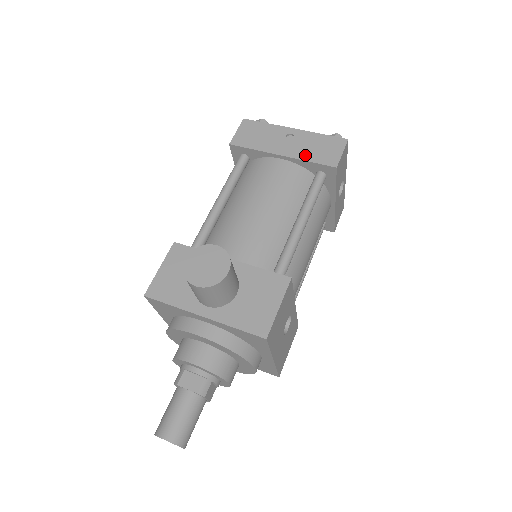
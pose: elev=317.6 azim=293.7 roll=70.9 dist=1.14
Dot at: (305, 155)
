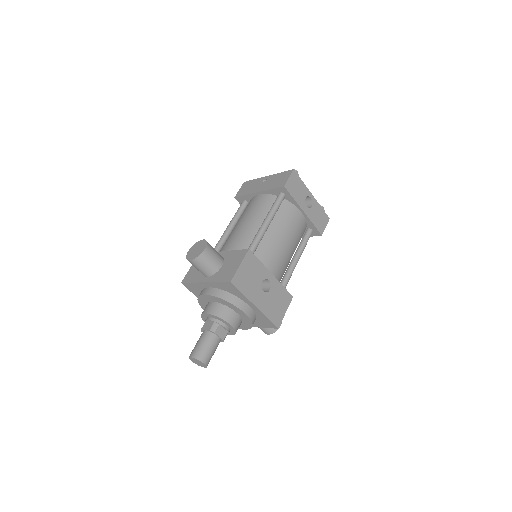
Dot at: (270, 187)
